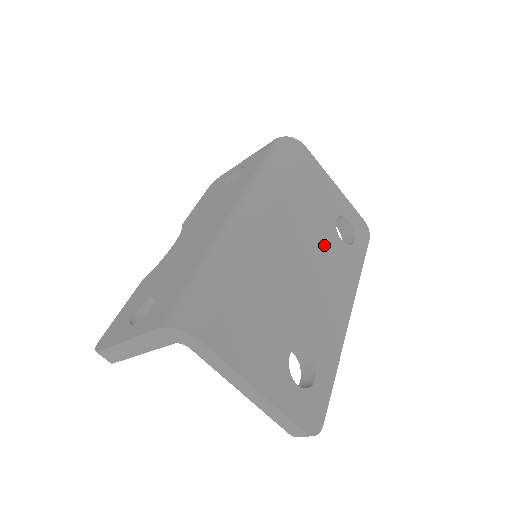
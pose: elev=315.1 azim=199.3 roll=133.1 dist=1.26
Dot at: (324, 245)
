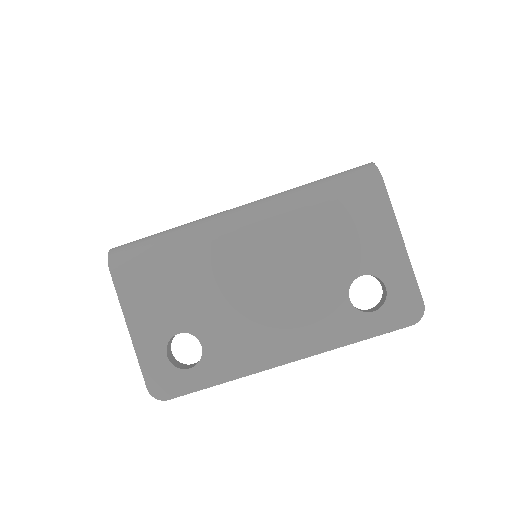
Dot at: (312, 287)
